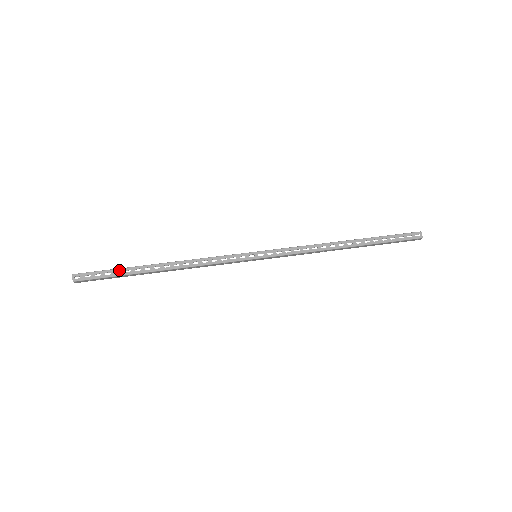
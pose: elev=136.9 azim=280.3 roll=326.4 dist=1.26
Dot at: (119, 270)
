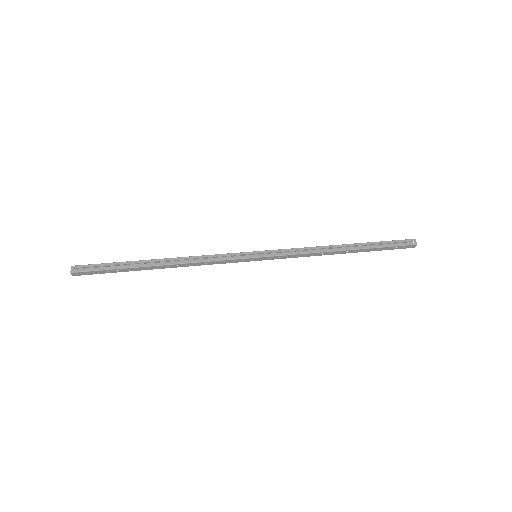
Dot at: (119, 263)
